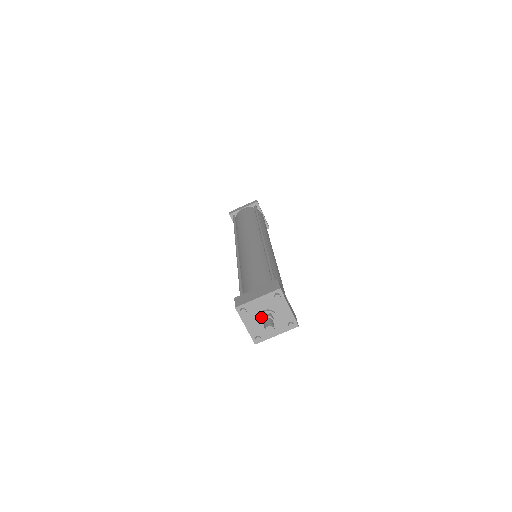
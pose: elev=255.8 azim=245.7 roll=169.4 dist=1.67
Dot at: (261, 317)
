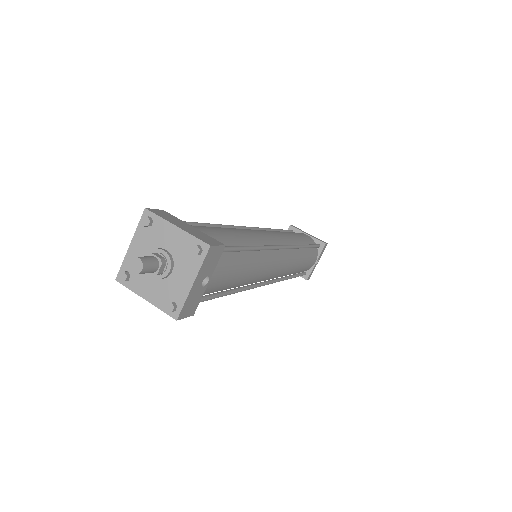
Dot at: (154, 252)
